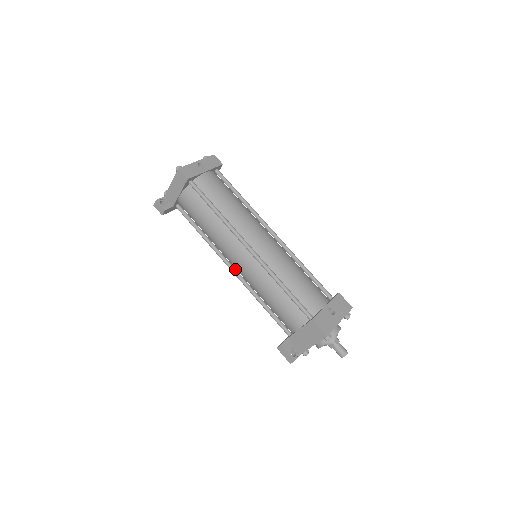
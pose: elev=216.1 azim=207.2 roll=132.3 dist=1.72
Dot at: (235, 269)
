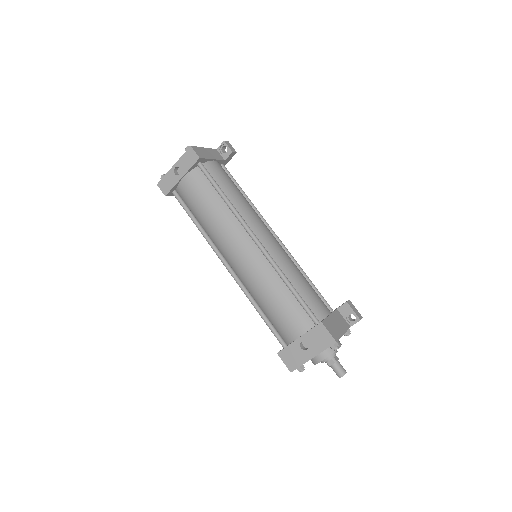
Dot at: occluded
